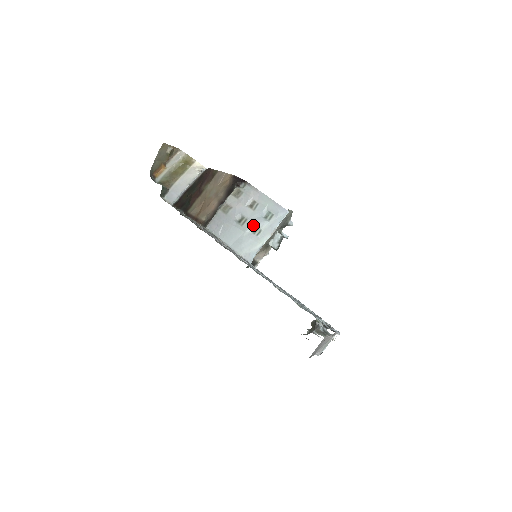
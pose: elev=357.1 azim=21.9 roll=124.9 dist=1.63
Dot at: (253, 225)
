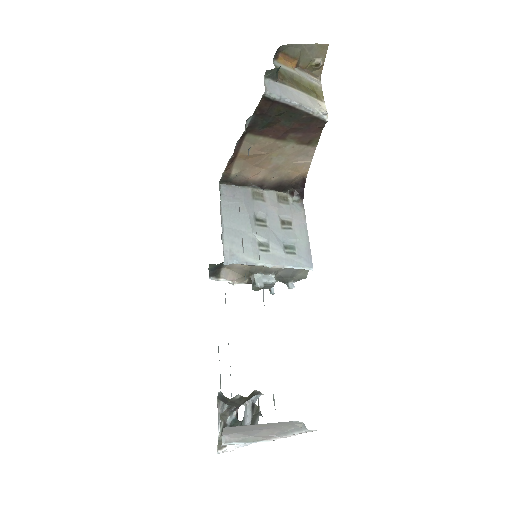
Dot at: (267, 238)
